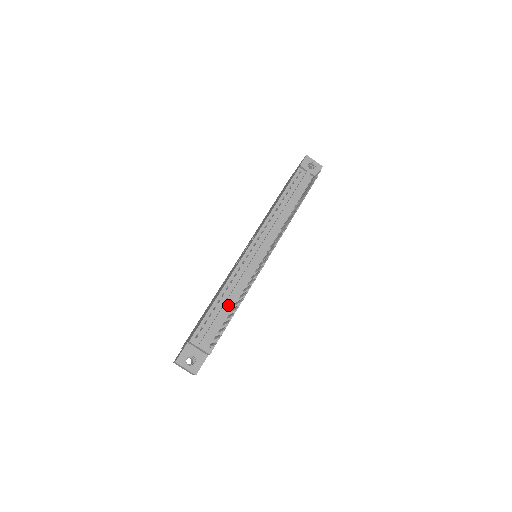
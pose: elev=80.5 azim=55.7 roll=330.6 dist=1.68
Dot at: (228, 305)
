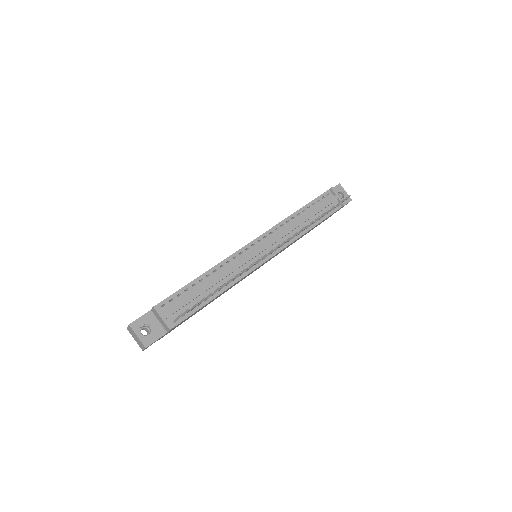
Dot at: (209, 287)
